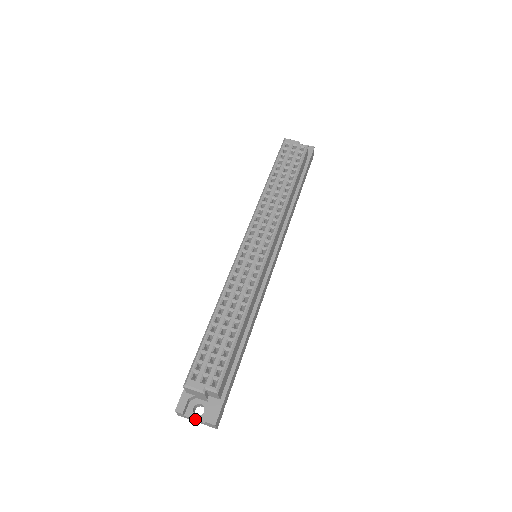
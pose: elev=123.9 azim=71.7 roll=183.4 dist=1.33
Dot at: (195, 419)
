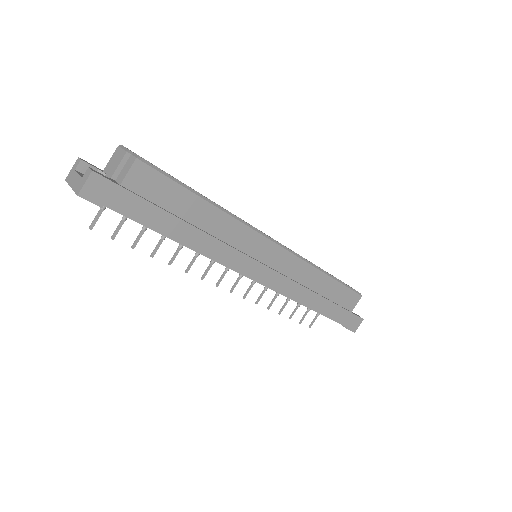
Dot at: (79, 174)
